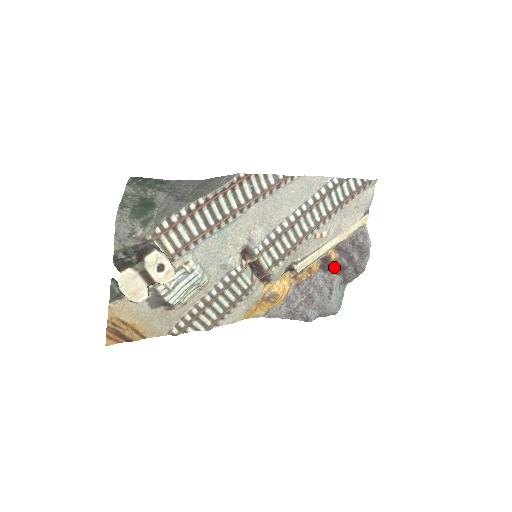
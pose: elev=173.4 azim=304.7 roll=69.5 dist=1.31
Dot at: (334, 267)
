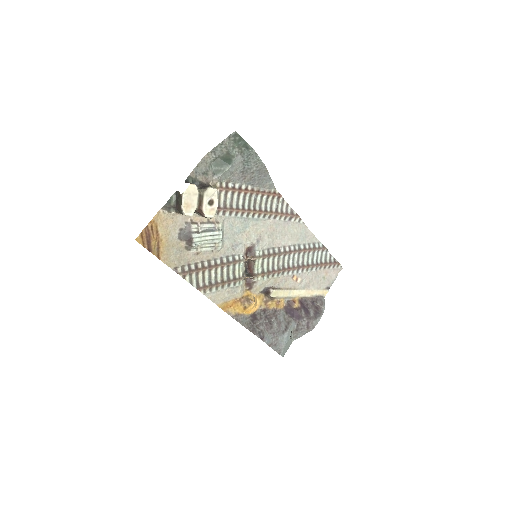
Dot at: (294, 313)
